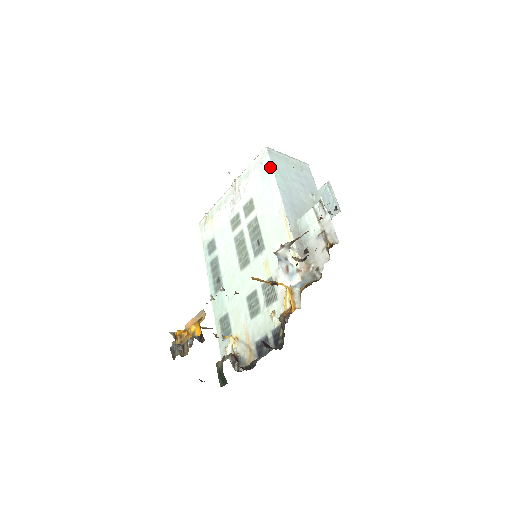
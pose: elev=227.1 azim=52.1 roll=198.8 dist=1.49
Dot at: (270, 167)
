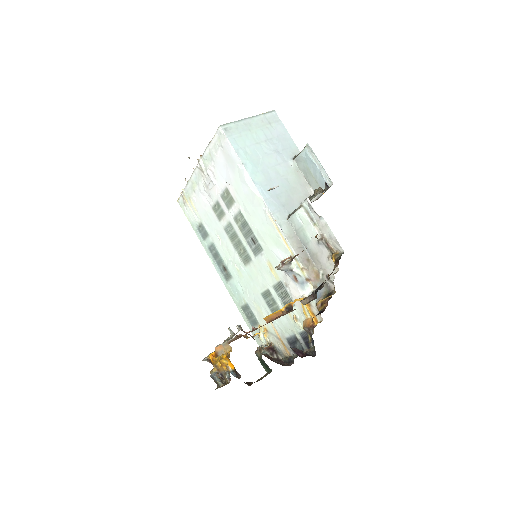
Dot at: (235, 155)
